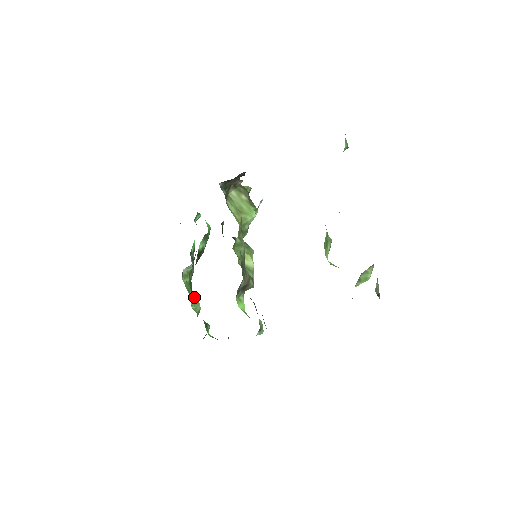
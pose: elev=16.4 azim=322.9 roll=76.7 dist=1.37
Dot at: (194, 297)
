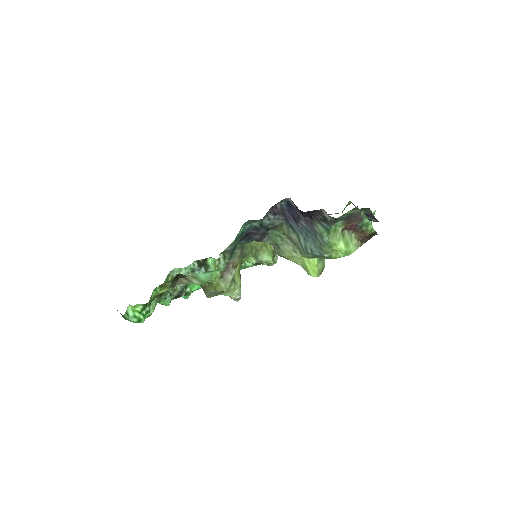
Dot at: (157, 300)
